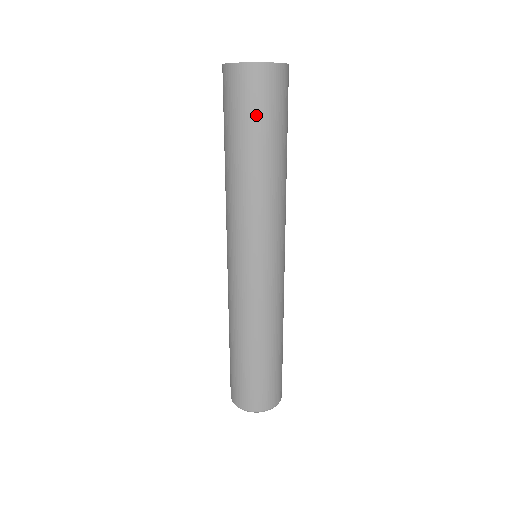
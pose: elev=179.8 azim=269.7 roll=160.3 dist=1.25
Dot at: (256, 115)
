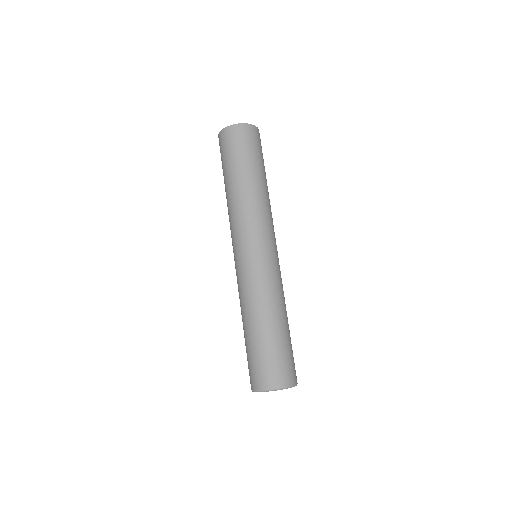
Dot at: (239, 152)
